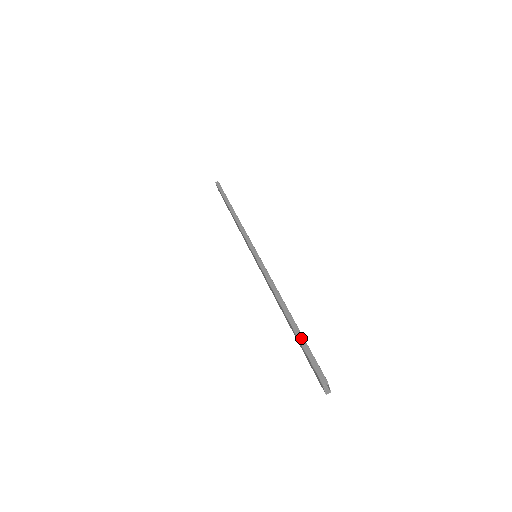
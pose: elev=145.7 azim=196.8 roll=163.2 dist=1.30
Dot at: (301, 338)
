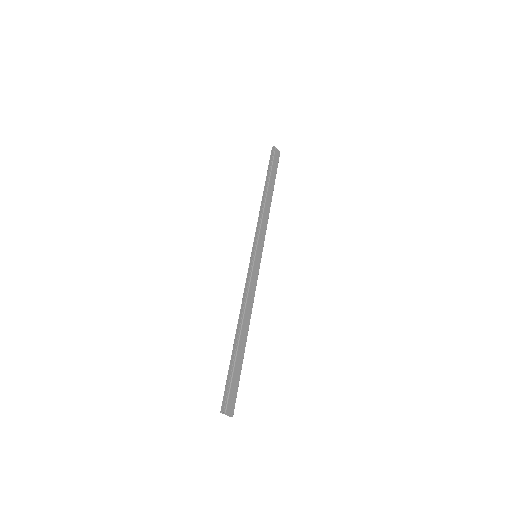
Dot at: (231, 363)
